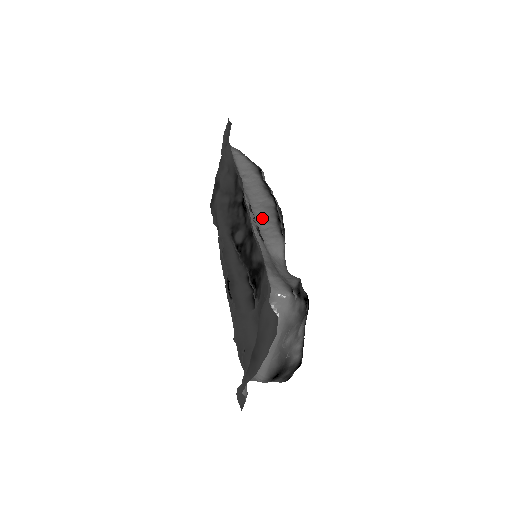
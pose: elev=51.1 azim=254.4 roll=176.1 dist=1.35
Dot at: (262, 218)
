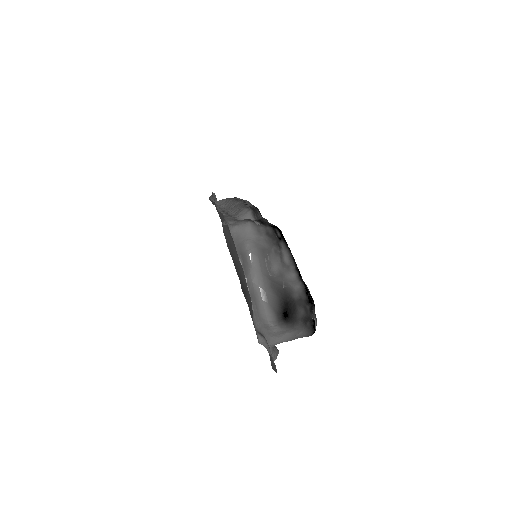
Dot at: (234, 211)
